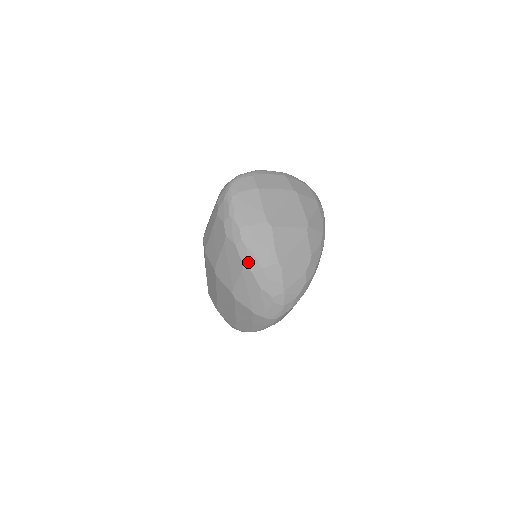
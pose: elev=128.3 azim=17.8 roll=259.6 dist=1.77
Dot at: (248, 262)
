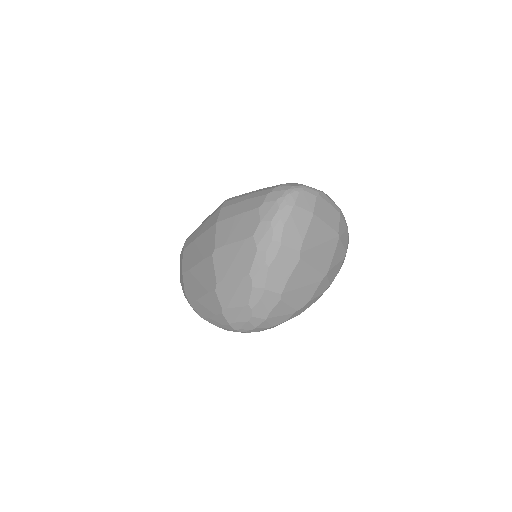
Dot at: (256, 274)
